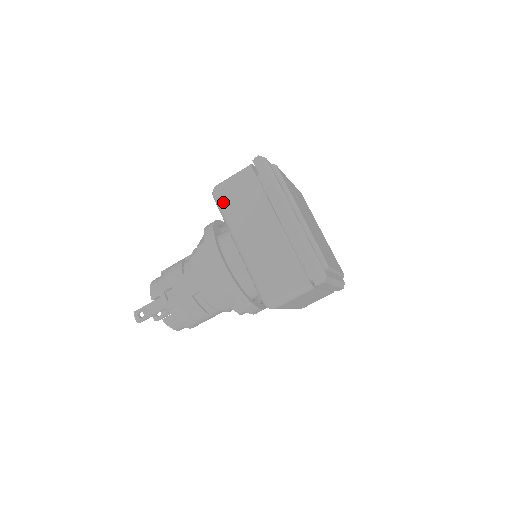
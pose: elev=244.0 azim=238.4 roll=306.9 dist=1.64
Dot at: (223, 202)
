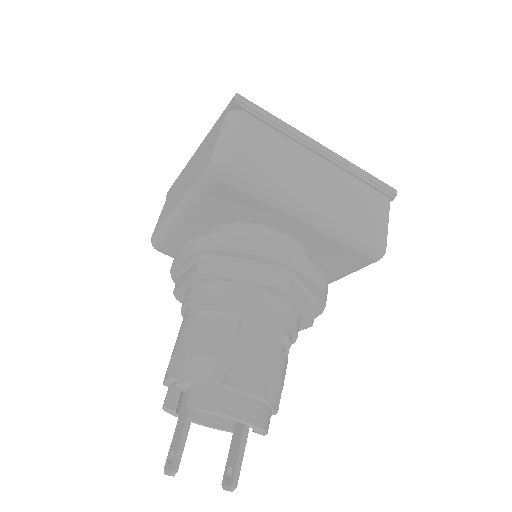
Dot at: (156, 230)
